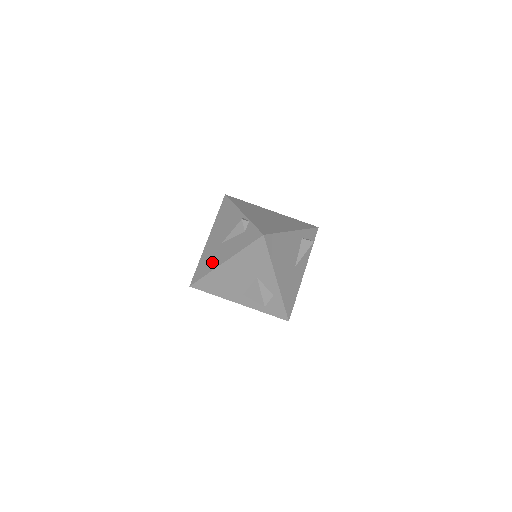
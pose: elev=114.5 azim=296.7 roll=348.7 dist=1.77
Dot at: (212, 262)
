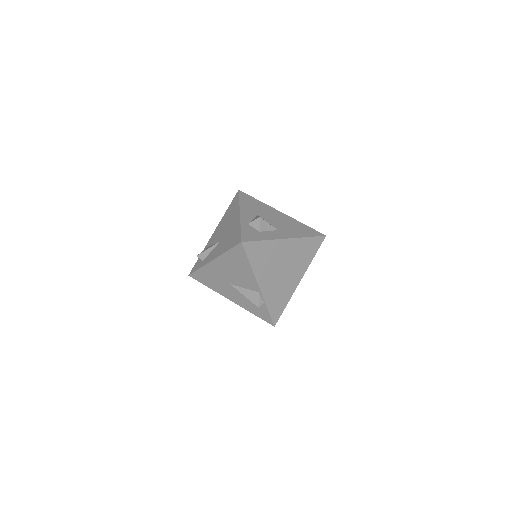
Dot at: (217, 287)
